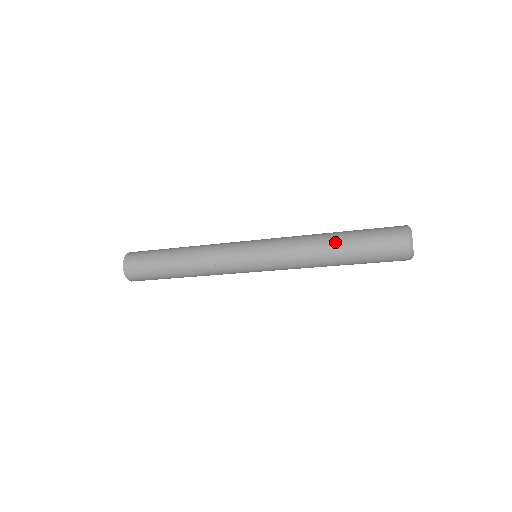
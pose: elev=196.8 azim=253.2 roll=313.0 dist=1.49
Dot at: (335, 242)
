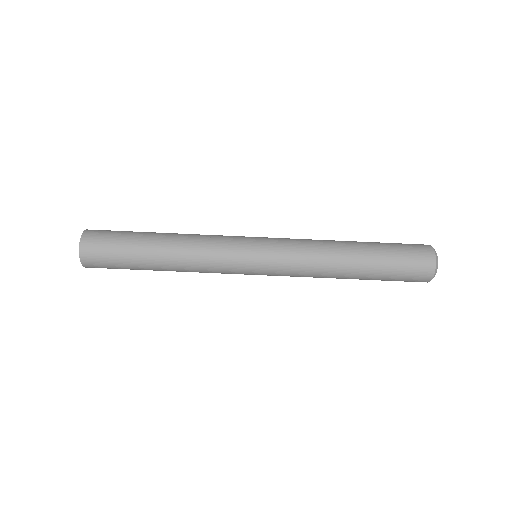
Dot at: (352, 241)
